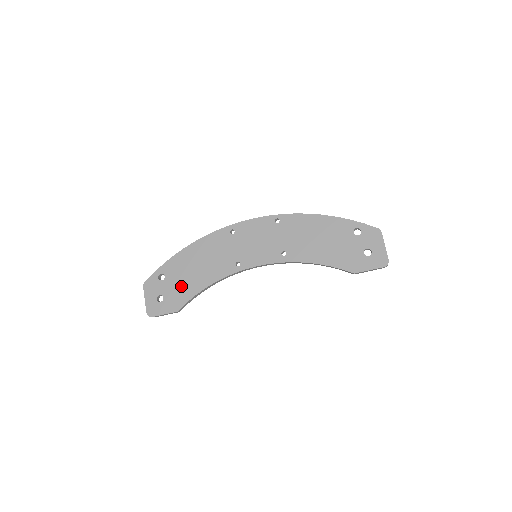
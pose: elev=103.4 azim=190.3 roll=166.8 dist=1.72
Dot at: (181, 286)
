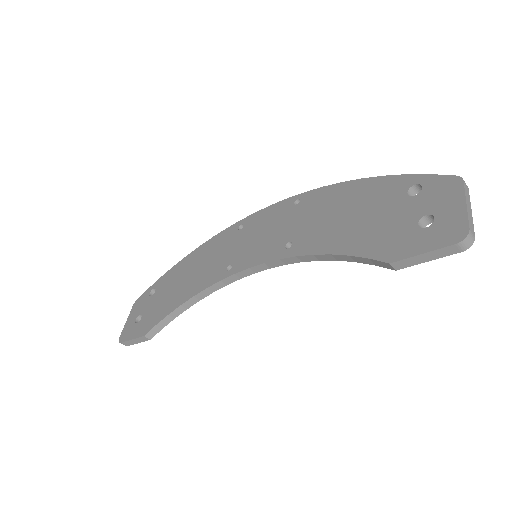
Dot at: (163, 302)
